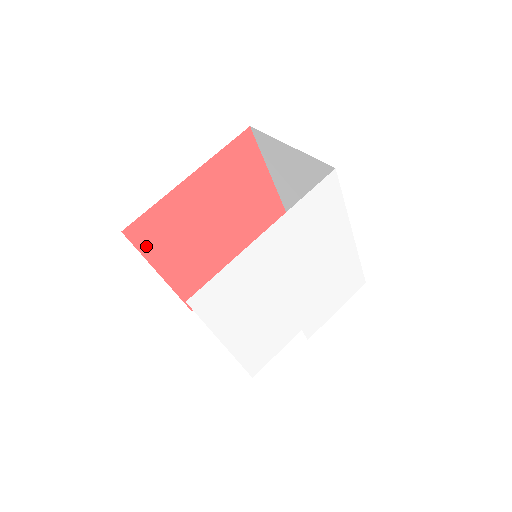
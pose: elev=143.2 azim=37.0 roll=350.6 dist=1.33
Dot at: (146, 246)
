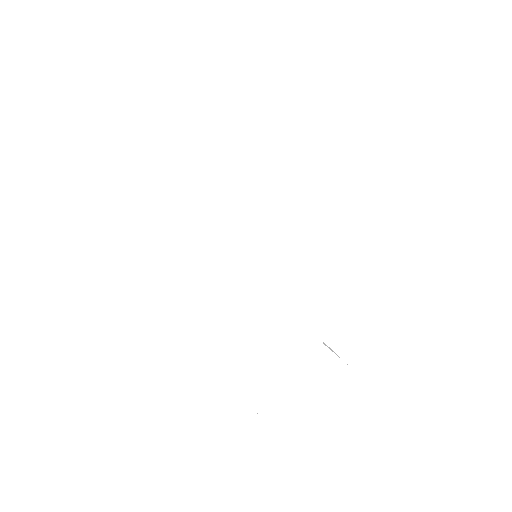
Dot at: occluded
